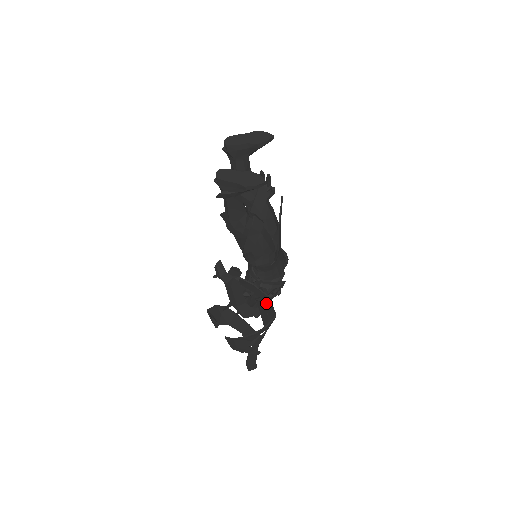
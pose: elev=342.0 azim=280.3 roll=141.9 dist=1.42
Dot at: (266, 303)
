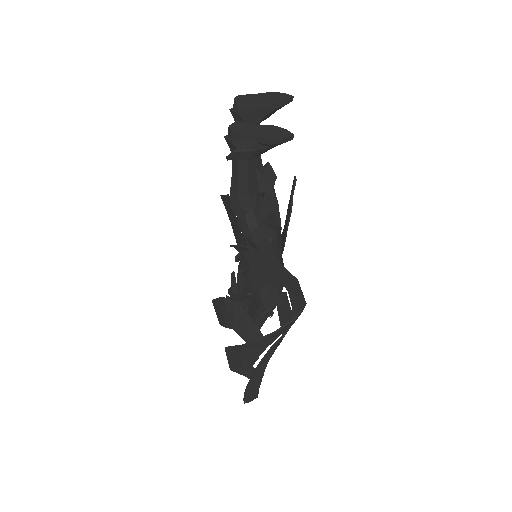
Dot at: (290, 291)
